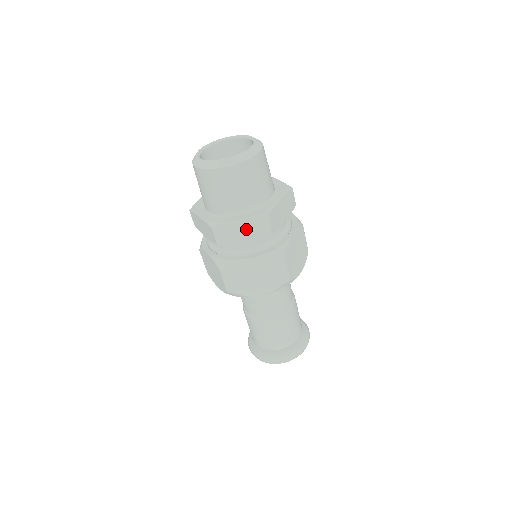
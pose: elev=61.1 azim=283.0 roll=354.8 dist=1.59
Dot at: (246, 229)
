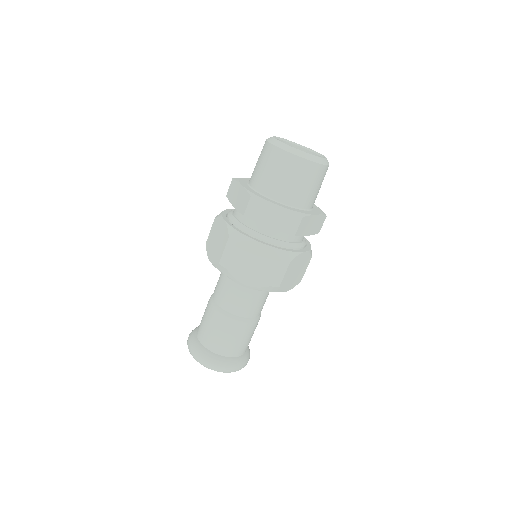
Dot at: (277, 216)
